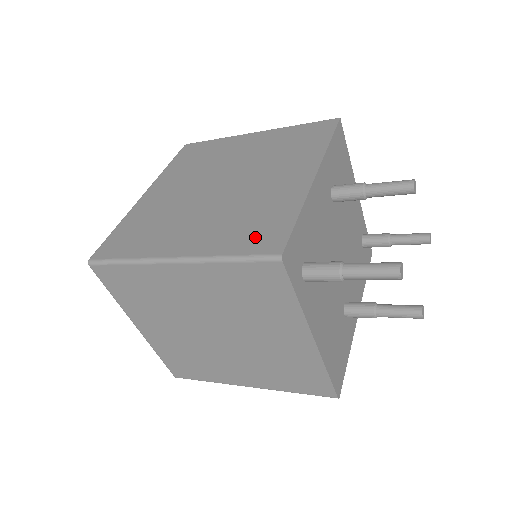
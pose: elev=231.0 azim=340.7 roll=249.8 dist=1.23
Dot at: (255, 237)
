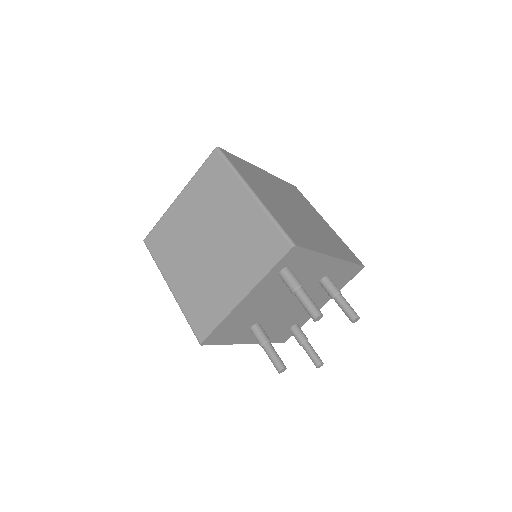
Dot at: (292, 231)
